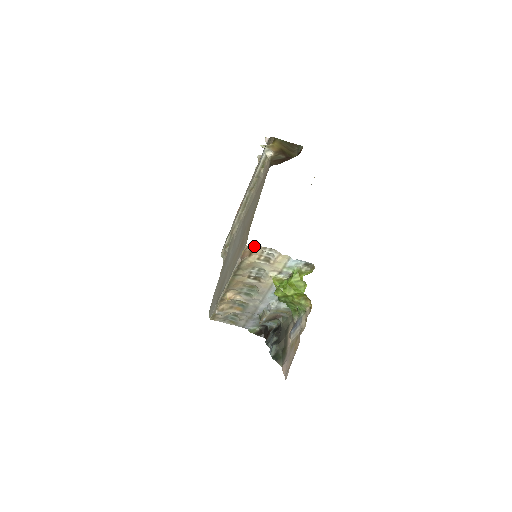
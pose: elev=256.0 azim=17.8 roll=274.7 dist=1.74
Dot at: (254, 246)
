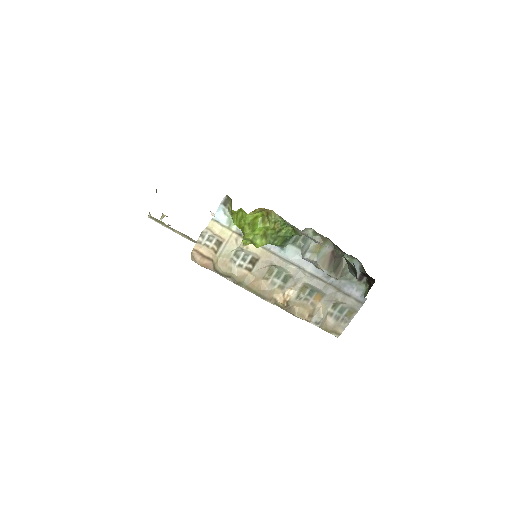
Dot at: (196, 252)
